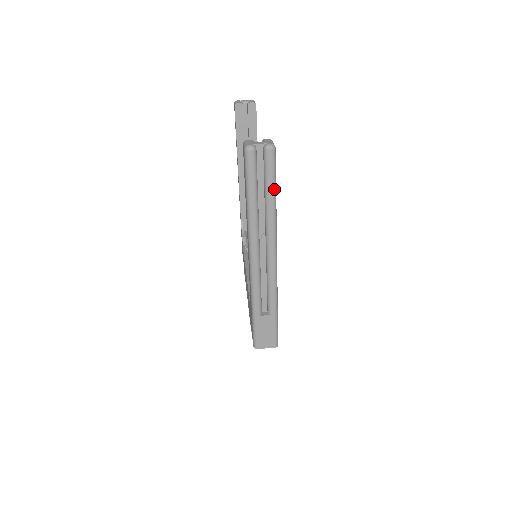
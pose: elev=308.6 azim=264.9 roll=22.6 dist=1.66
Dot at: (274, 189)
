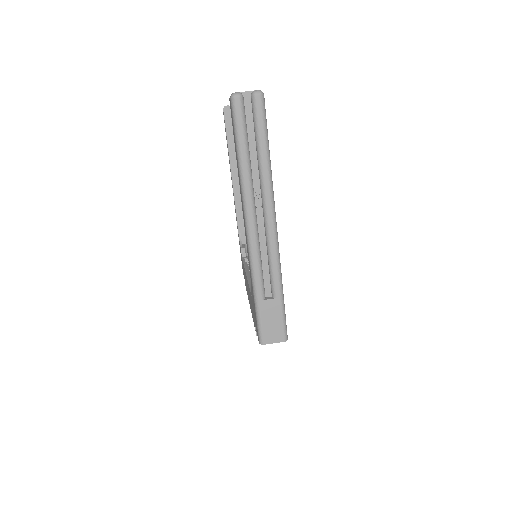
Dot at: (266, 141)
